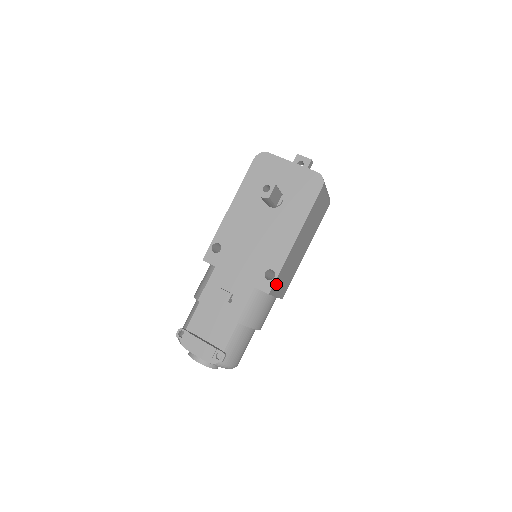
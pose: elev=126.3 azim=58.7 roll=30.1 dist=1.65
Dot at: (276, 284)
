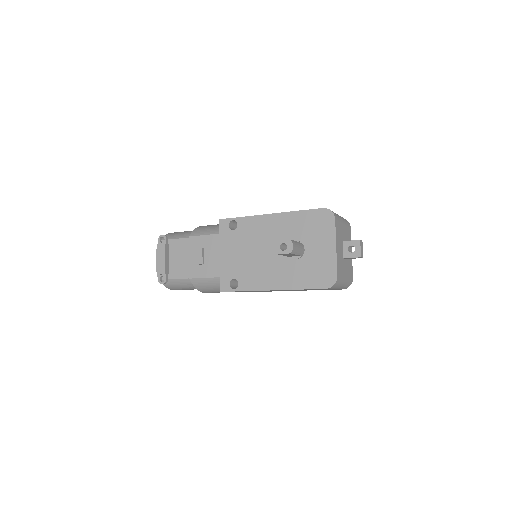
Dot at: occluded
